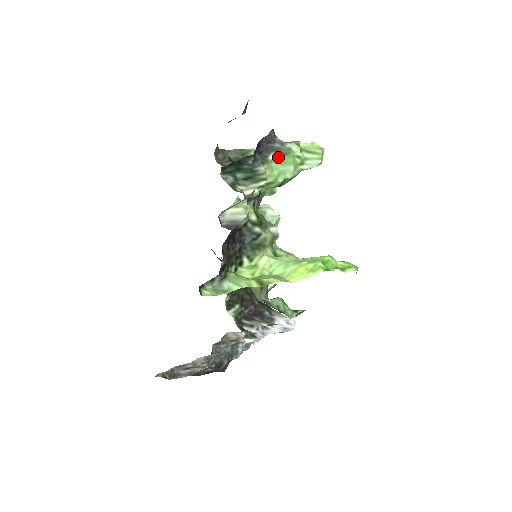
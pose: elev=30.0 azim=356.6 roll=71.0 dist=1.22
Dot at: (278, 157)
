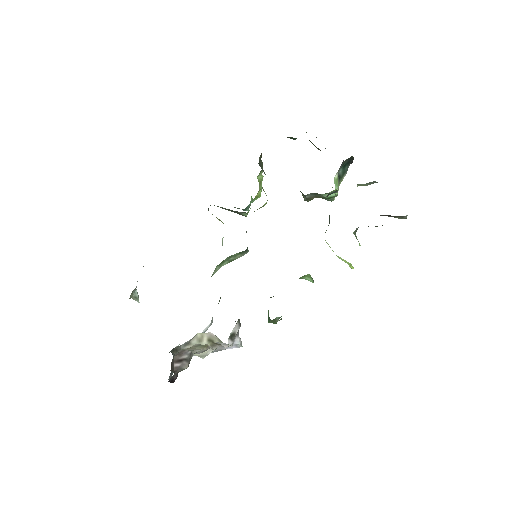
Dot at: (336, 178)
